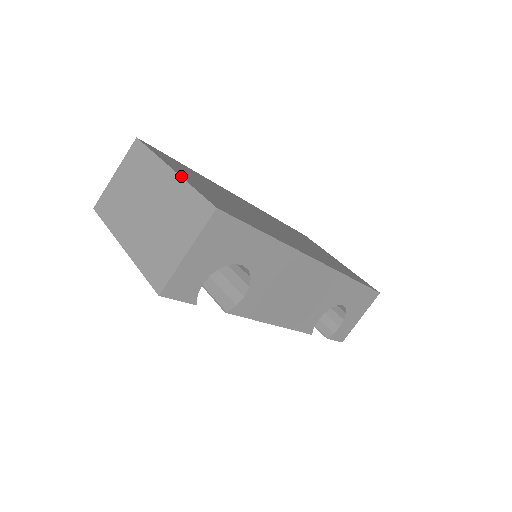
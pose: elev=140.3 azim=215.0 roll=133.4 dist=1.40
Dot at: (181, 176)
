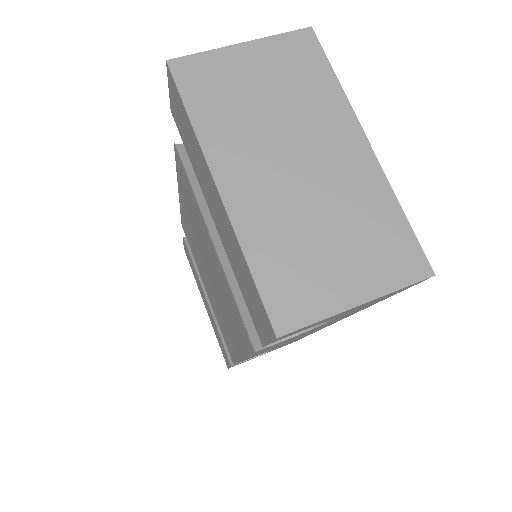
Dot at: (382, 169)
